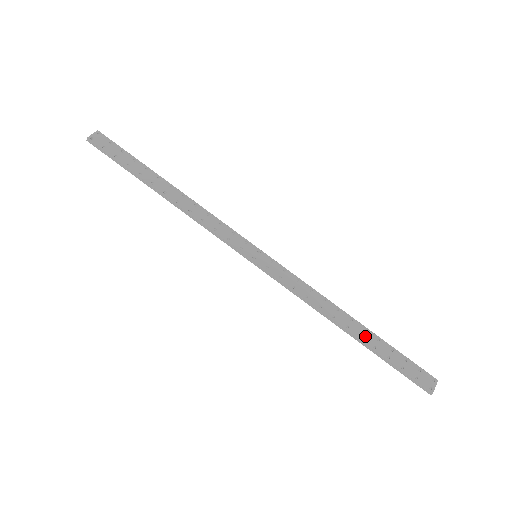
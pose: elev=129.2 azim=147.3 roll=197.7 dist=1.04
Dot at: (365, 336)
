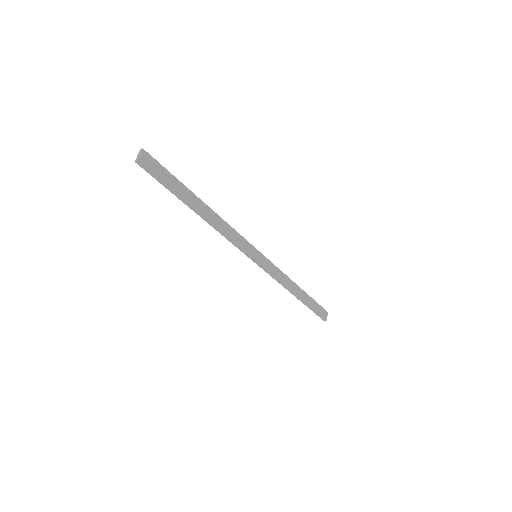
Dot at: (304, 297)
